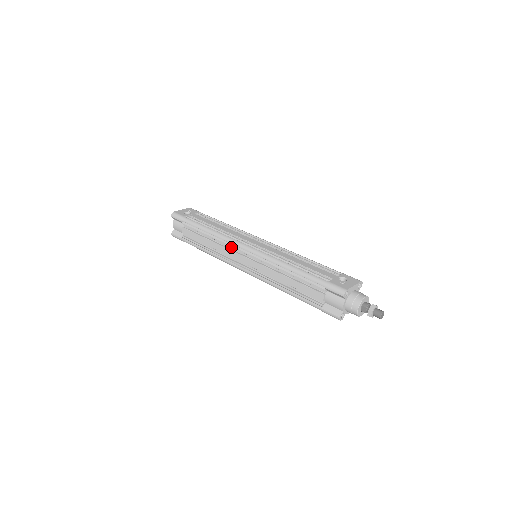
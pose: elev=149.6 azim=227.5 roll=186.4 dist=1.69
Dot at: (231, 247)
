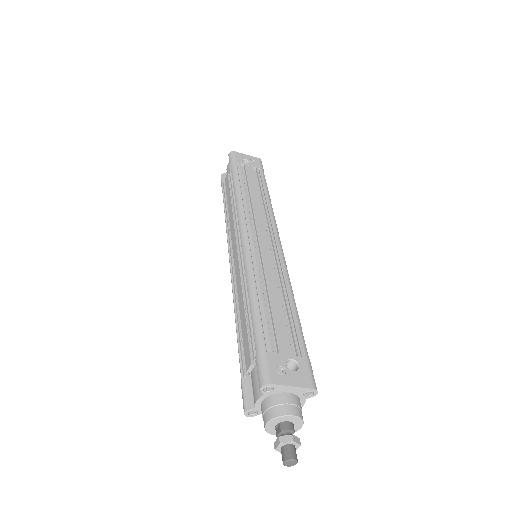
Dot at: occluded
